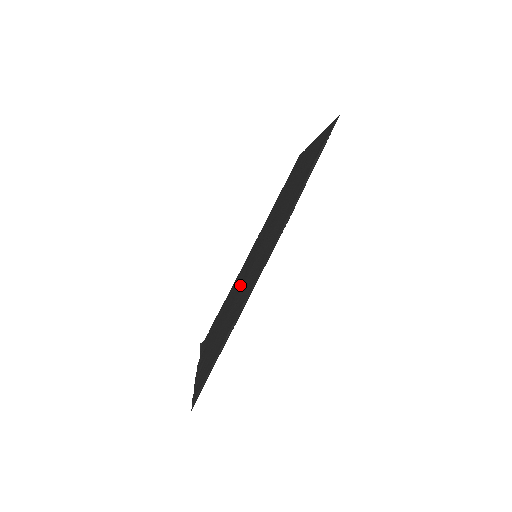
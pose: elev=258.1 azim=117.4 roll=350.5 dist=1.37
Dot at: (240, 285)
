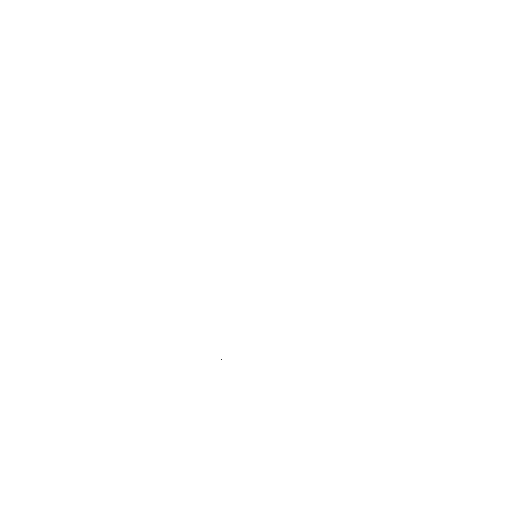
Dot at: occluded
